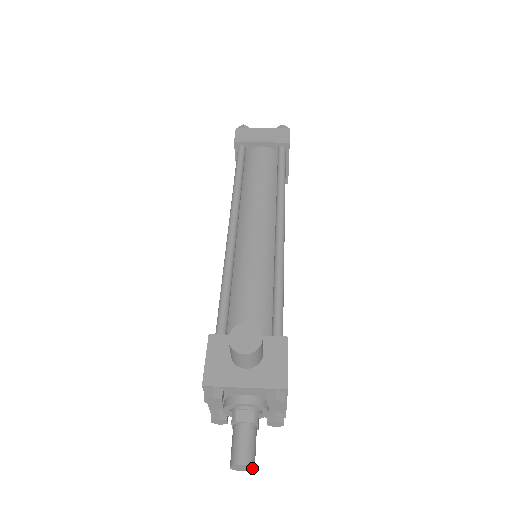
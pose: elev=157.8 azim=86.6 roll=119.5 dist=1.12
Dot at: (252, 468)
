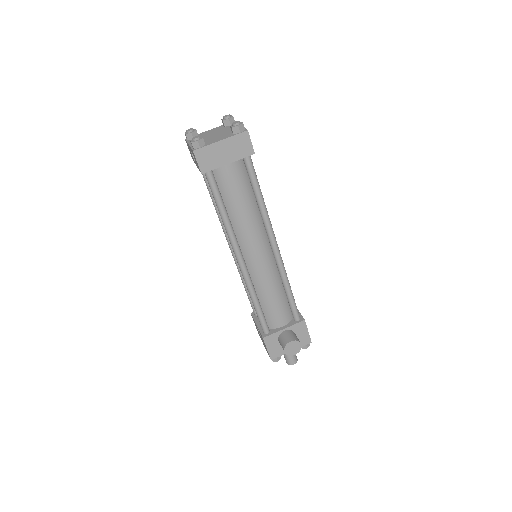
Dot at: (296, 360)
